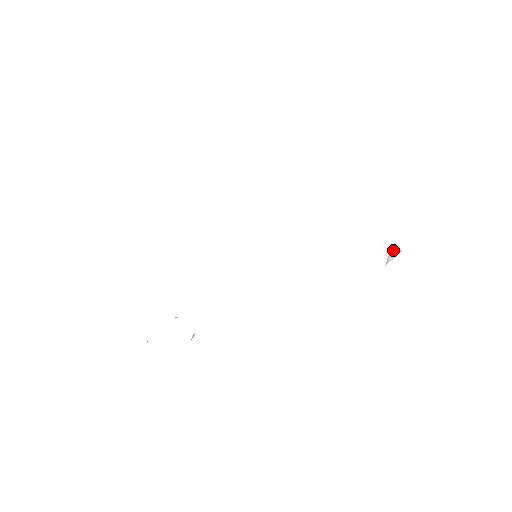
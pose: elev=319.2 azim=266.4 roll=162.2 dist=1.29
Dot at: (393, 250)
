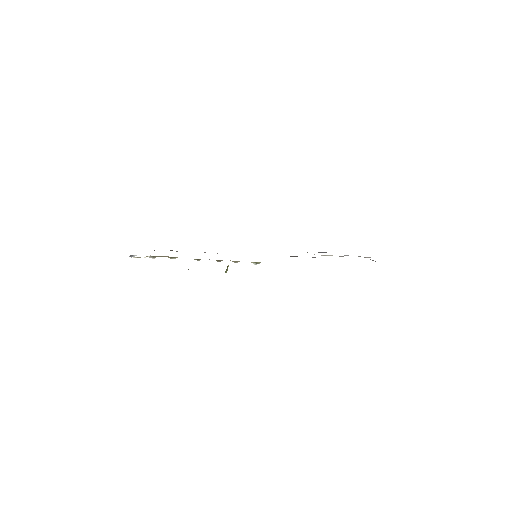
Dot at: occluded
